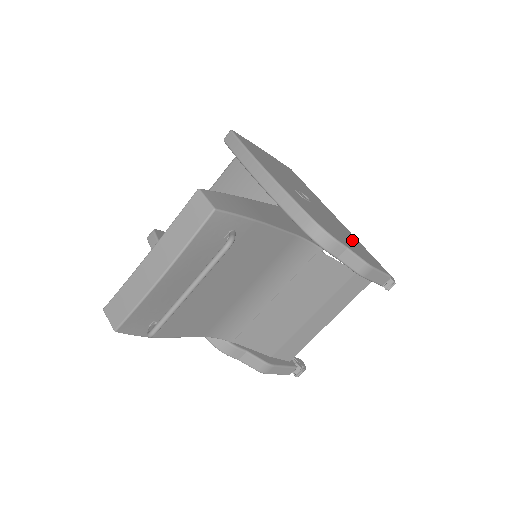
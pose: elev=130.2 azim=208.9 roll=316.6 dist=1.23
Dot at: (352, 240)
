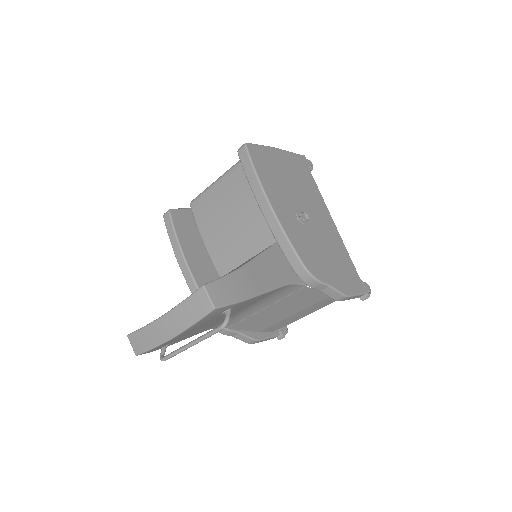
Dot at: (340, 260)
